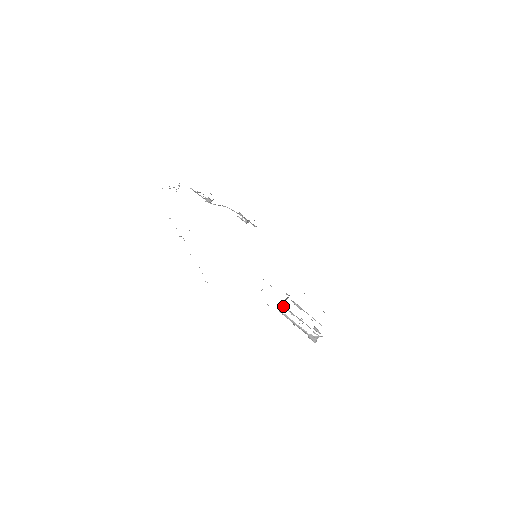
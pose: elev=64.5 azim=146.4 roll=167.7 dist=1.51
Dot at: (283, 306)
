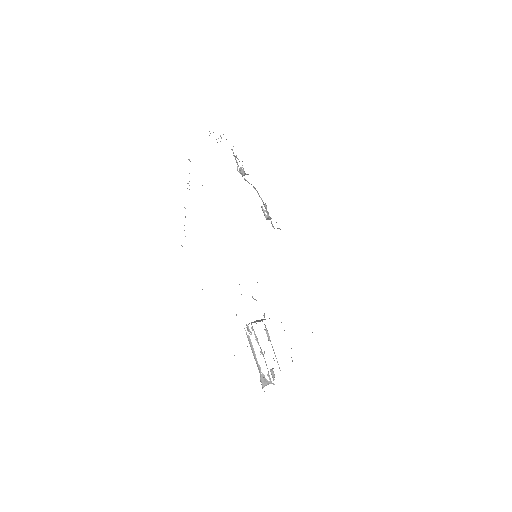
Dot at: (252, 326)
